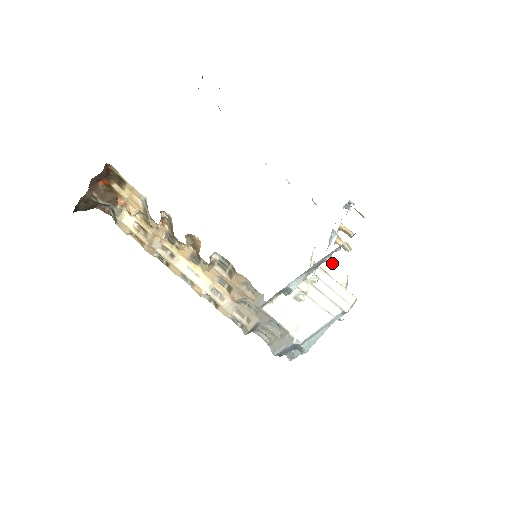
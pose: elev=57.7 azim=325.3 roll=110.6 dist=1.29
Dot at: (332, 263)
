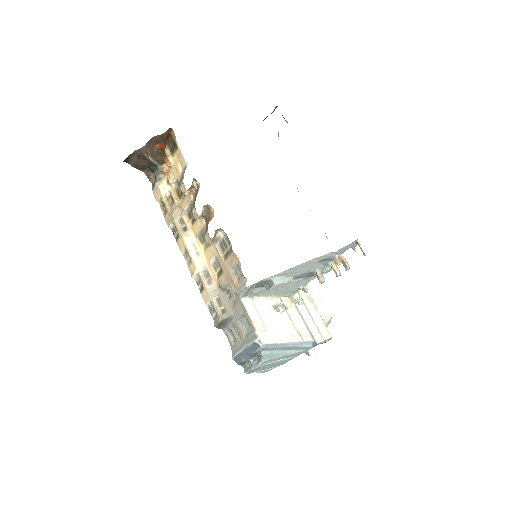
Dot at: (320, 276)
